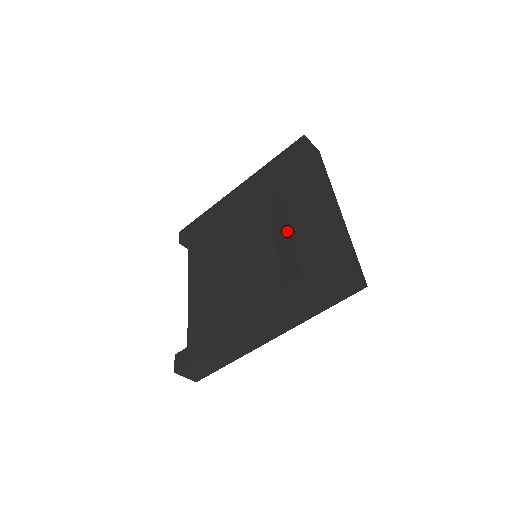
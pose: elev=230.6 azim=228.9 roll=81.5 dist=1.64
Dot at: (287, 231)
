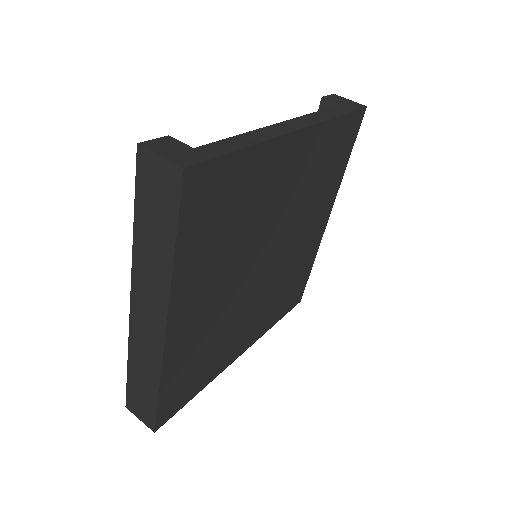
Dot at: occluded
